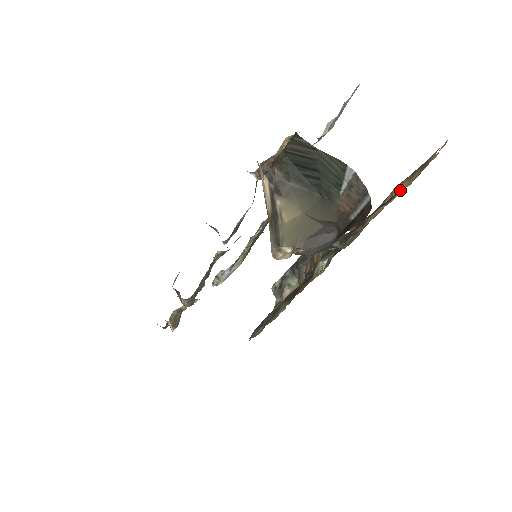
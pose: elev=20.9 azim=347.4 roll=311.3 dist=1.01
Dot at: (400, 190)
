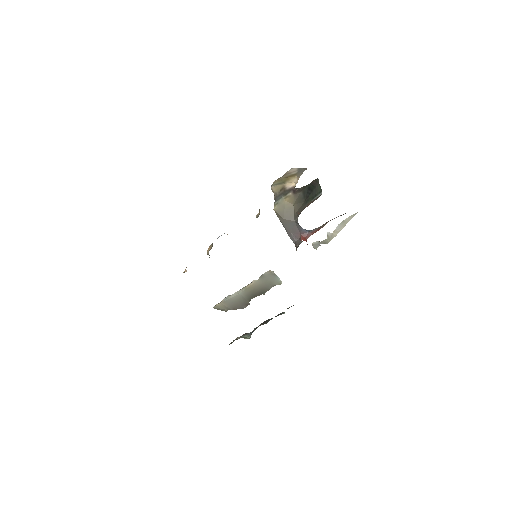
Dot at: occluded
